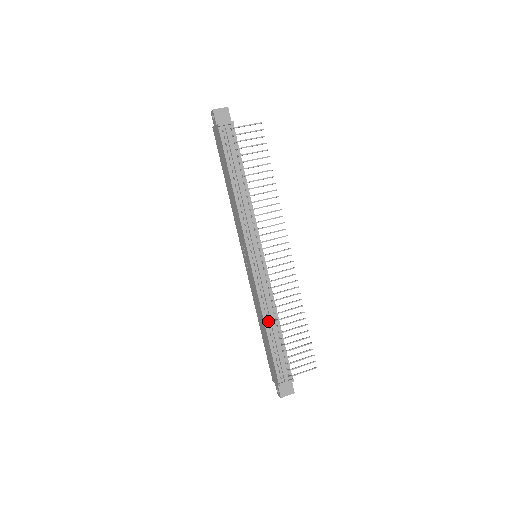
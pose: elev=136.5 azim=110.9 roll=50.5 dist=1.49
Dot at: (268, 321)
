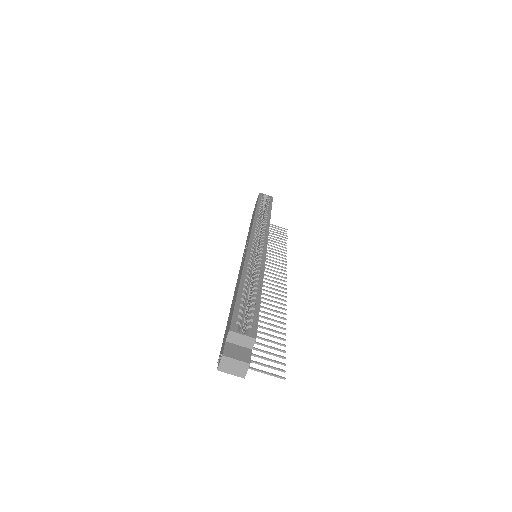
Dot at: occluded
